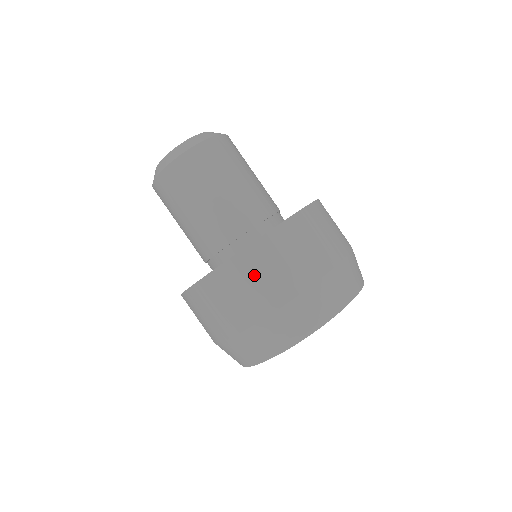
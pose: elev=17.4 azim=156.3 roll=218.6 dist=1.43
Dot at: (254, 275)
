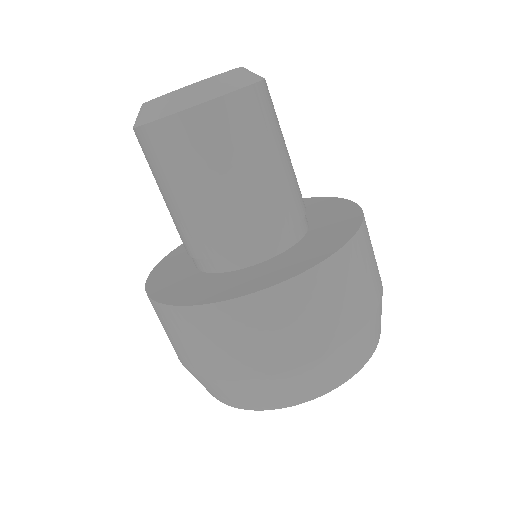
Dot at: (252, 330)
